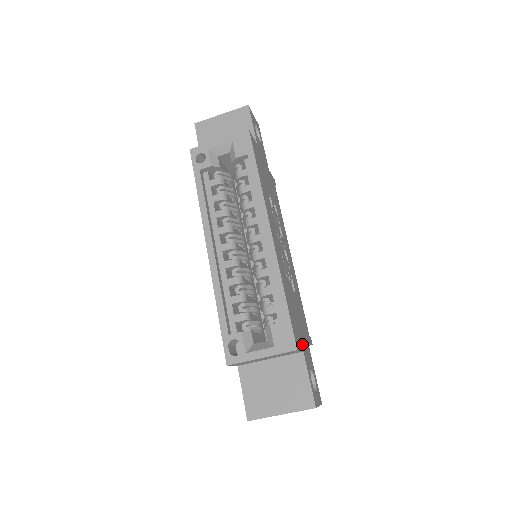
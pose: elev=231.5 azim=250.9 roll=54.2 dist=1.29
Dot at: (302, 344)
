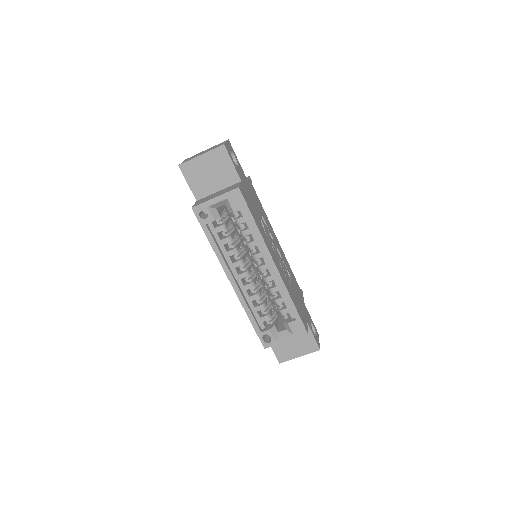
Dot at: (305, 317)
